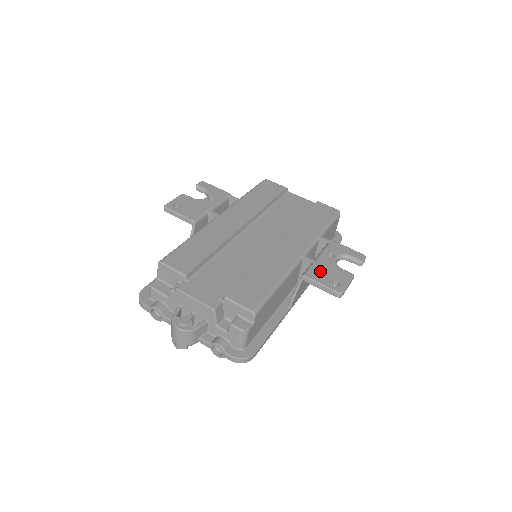
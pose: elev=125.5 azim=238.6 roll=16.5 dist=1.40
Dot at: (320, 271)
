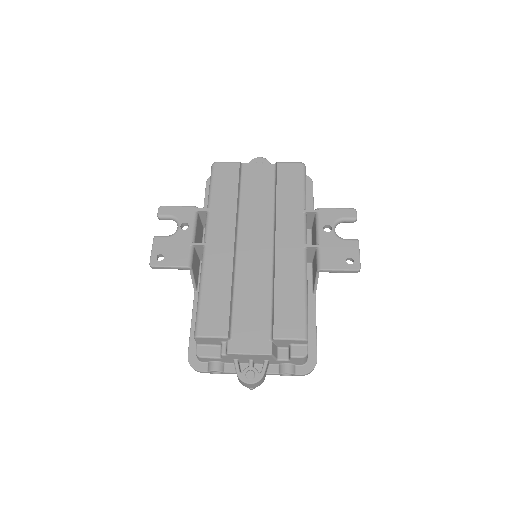
Dot at: (330, 255)
